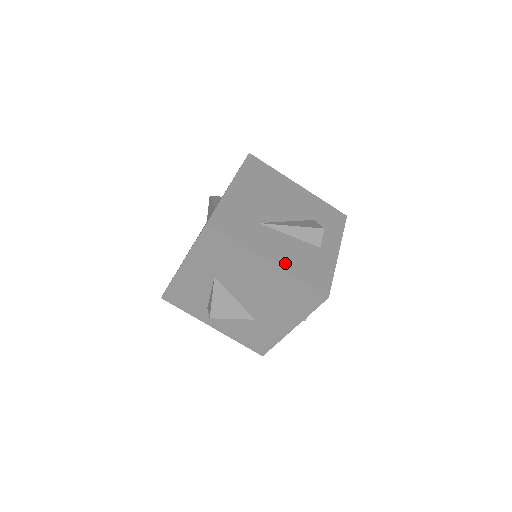
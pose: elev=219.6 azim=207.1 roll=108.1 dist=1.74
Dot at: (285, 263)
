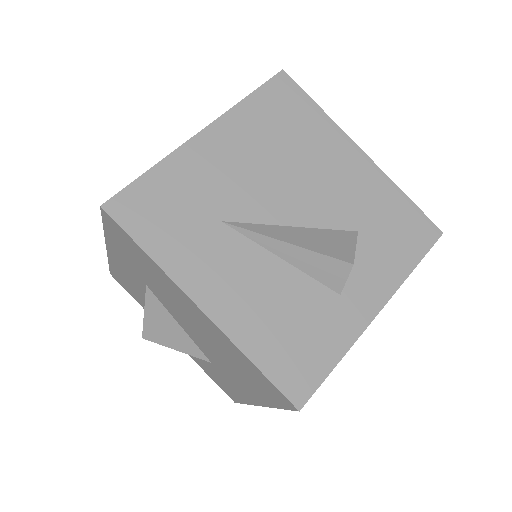
Dot at: (236, 317)
